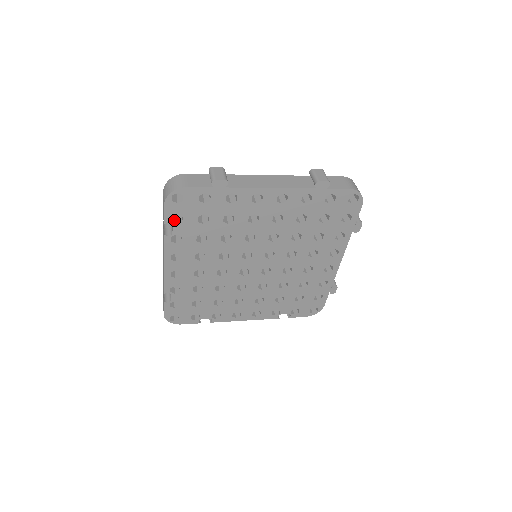
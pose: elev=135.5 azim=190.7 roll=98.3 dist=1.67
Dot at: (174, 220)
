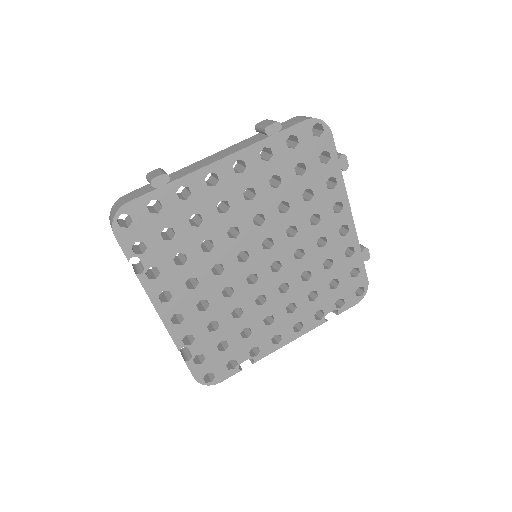
Dot at: (138, 252)
